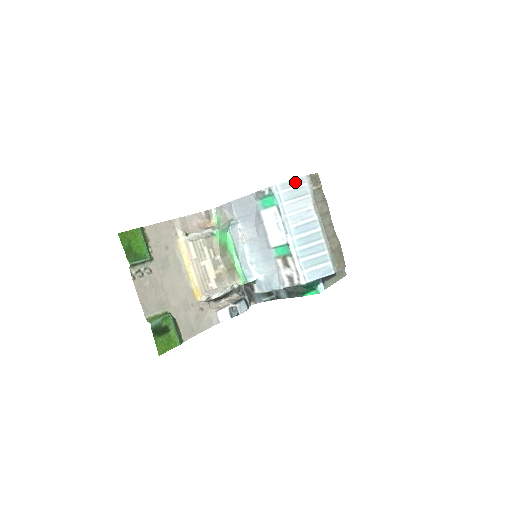
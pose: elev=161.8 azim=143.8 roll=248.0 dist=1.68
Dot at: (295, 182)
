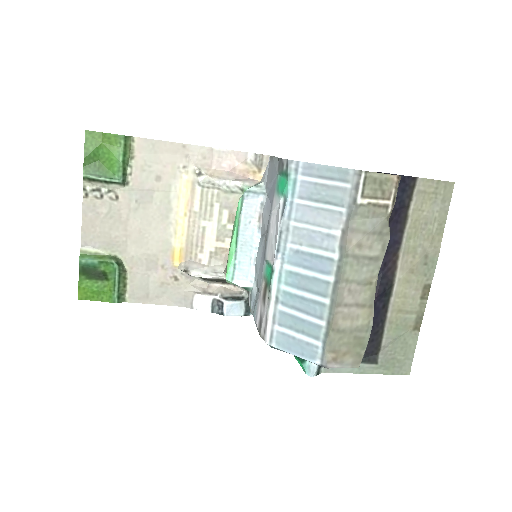
Dot at: (332, 172)
